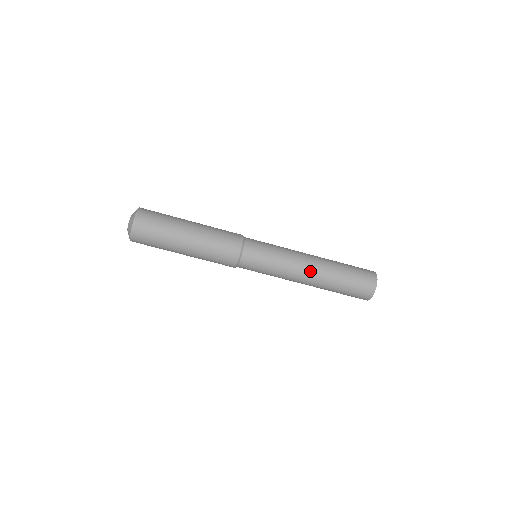
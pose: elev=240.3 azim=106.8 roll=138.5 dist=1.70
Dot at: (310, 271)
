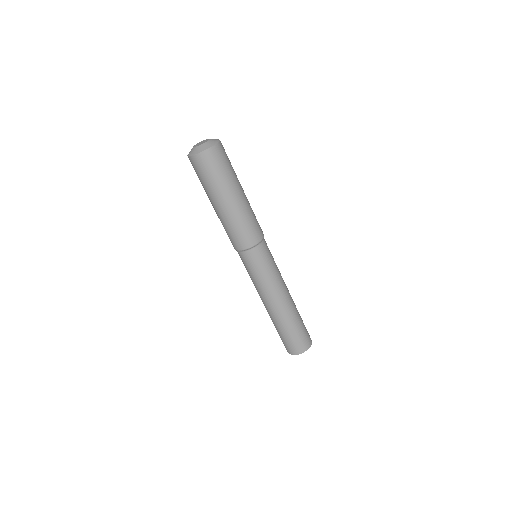
Dot at: (289, 294)
